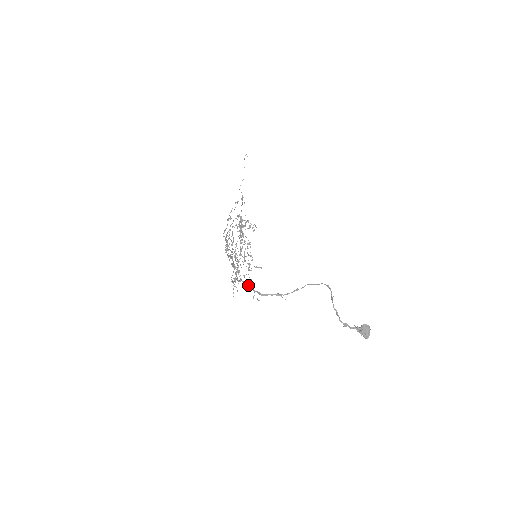
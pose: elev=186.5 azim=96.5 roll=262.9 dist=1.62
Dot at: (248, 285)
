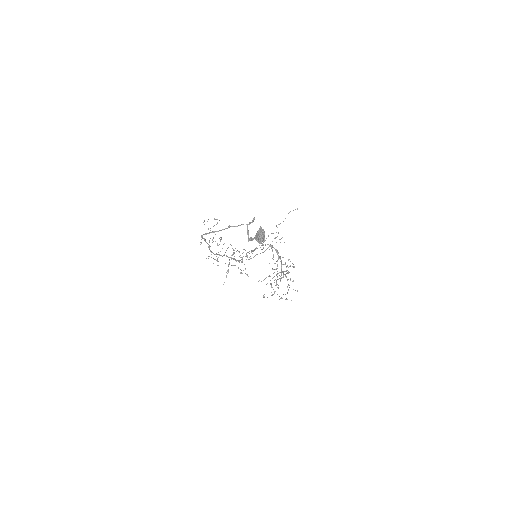
Dot at: (204, 239)
